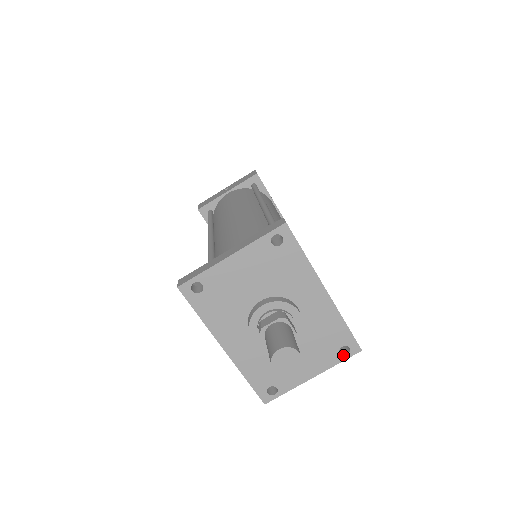
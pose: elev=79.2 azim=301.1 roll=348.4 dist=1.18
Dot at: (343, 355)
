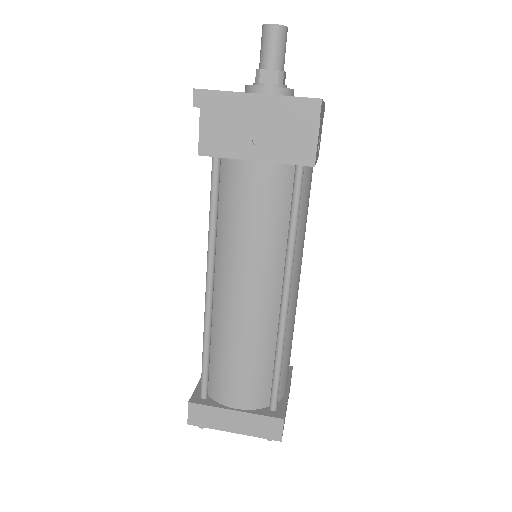
Dot at: (301, 98)
